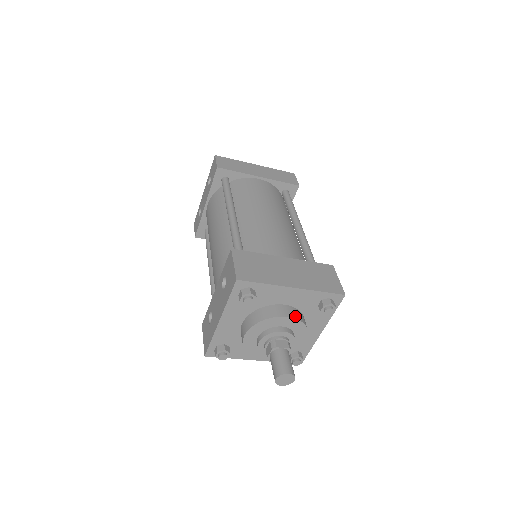
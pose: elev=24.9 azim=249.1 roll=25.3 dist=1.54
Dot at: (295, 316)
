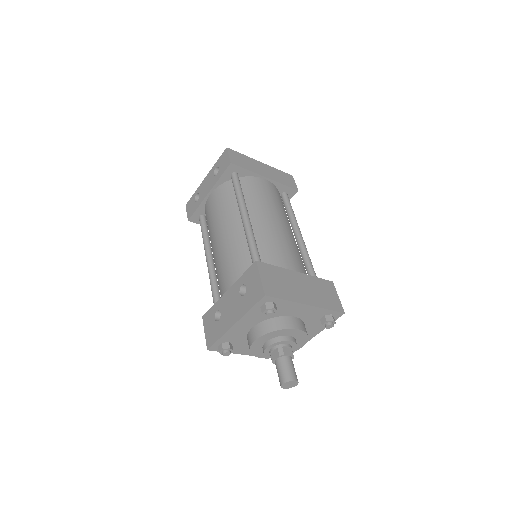
Dot at: (302, 328)
